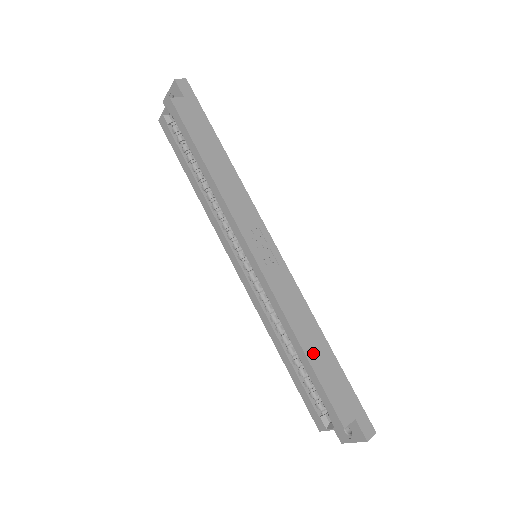
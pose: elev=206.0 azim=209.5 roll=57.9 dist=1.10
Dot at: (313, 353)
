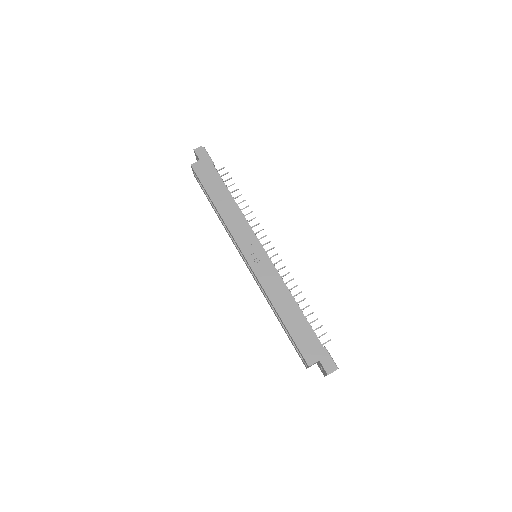
Dot at: (288, 318)
